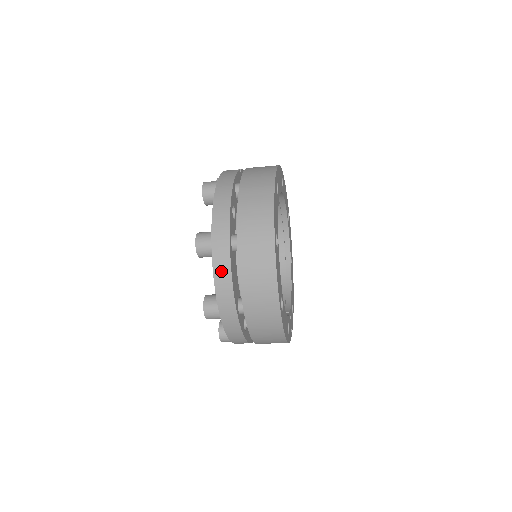
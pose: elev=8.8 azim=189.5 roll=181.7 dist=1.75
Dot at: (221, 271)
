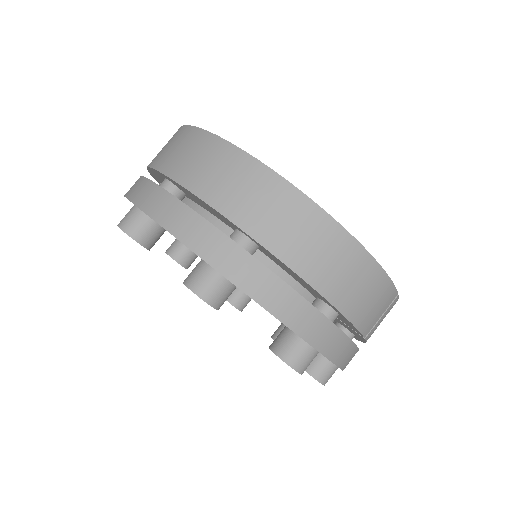
Dot at: (163, 209)
